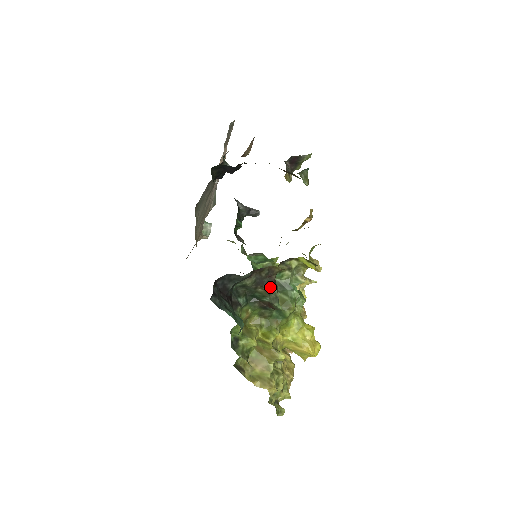
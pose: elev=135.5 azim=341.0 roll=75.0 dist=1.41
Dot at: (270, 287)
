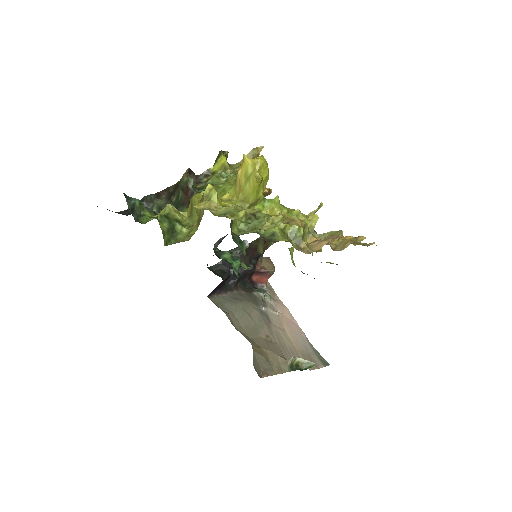
Dot at: occluded
